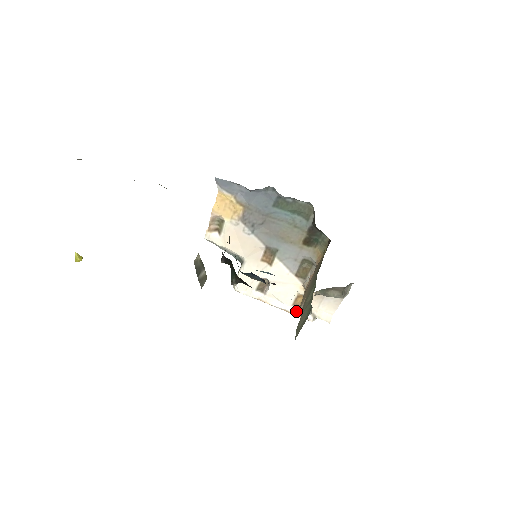
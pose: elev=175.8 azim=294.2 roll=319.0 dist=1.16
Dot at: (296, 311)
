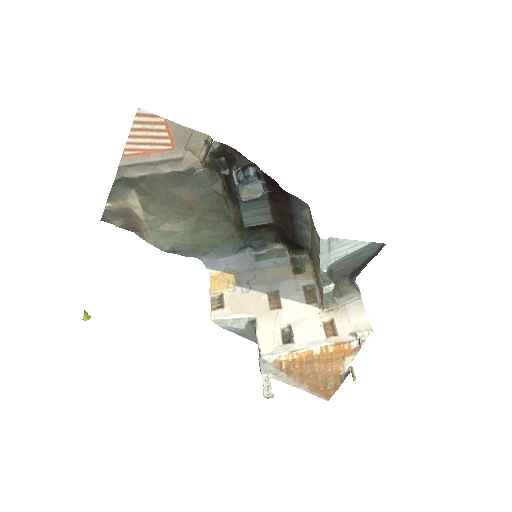
Dot at: (334, 341)
